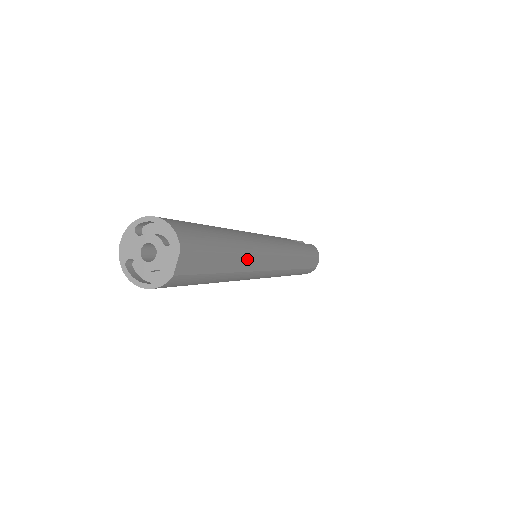
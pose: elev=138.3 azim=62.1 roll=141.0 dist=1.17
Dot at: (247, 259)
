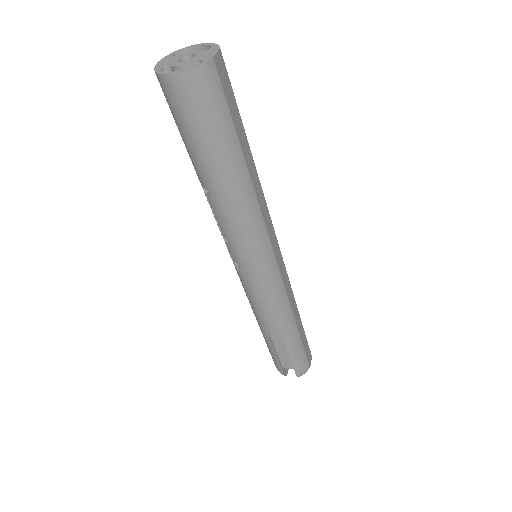
Dot at: (259, 187)
